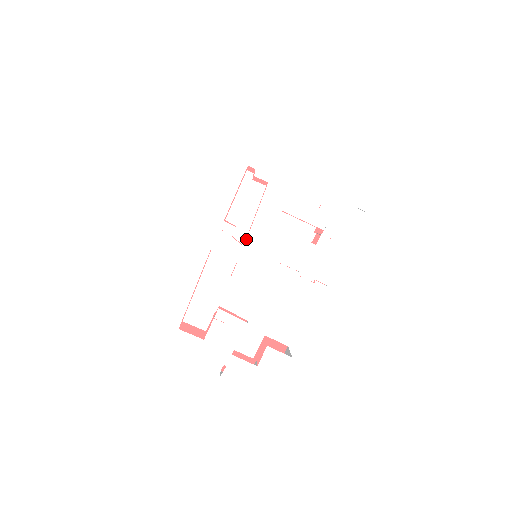
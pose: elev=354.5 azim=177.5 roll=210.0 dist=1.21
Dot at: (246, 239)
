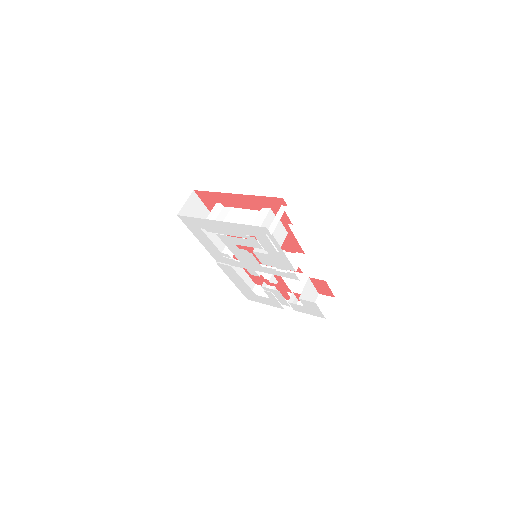
Dot at: occluded
